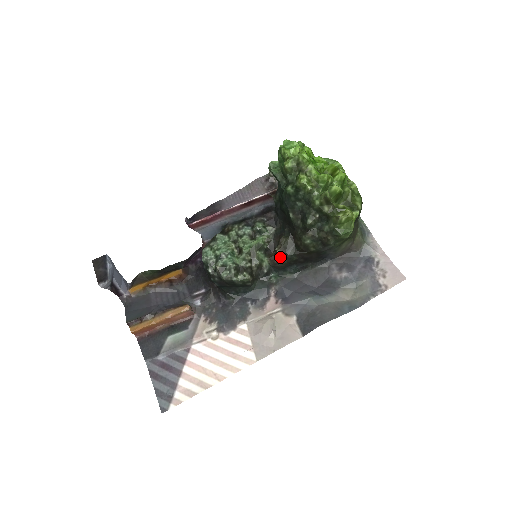
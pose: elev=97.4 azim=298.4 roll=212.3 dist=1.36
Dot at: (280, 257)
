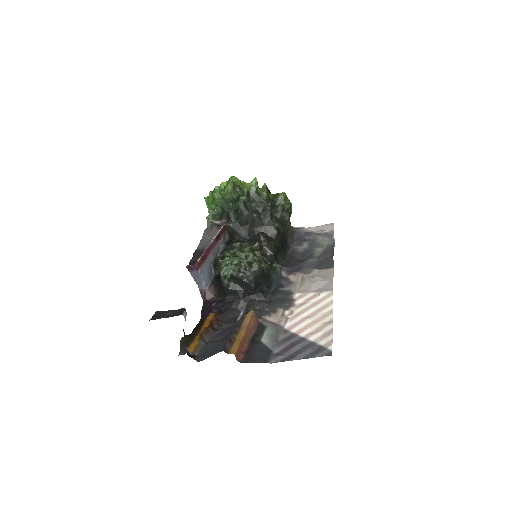
Dot at: (269, 248)
